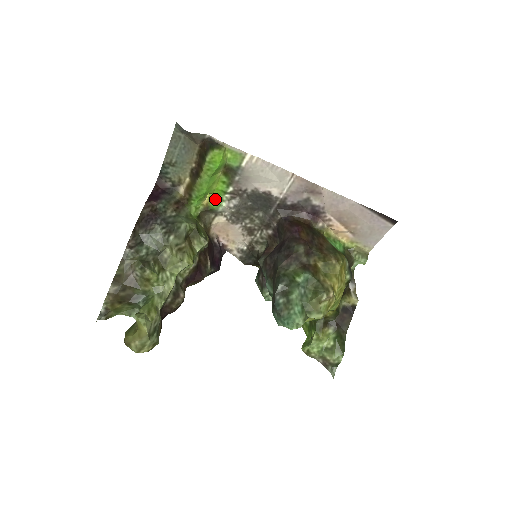
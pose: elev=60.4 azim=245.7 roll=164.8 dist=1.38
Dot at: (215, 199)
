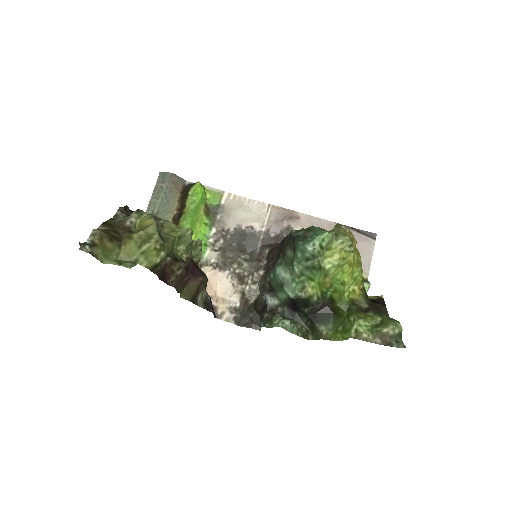
Dot at: occluded
